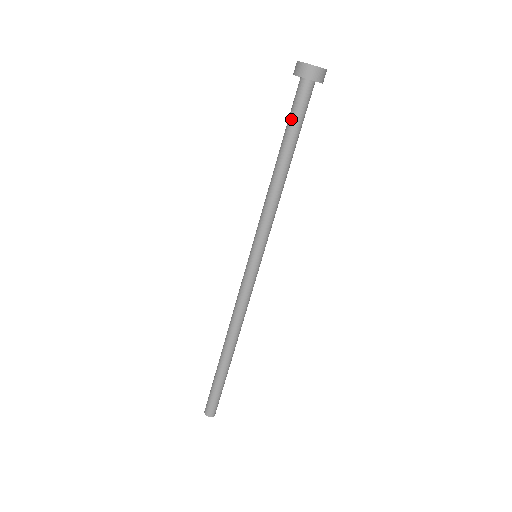
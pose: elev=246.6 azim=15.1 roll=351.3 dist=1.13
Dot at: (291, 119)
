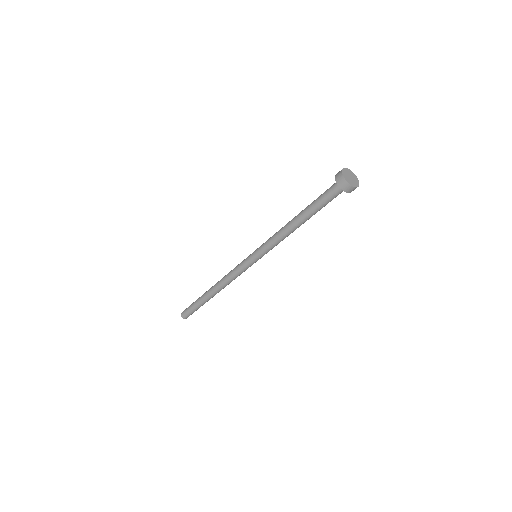
Dot at: (322, 205)
